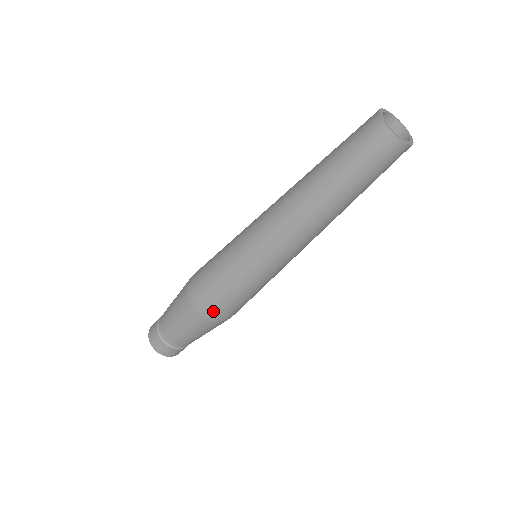
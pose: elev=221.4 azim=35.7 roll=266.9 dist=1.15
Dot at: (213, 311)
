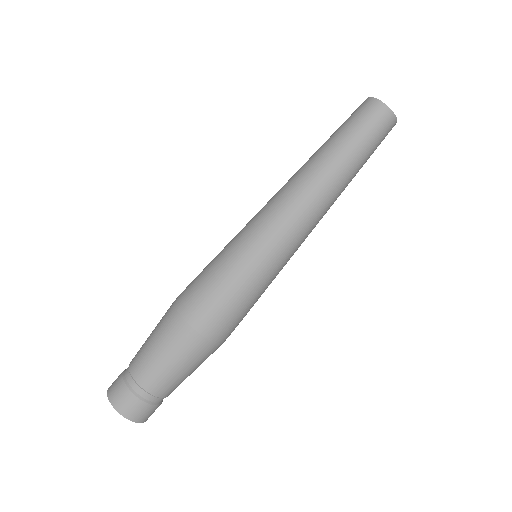
Dot at: (209, 318)
